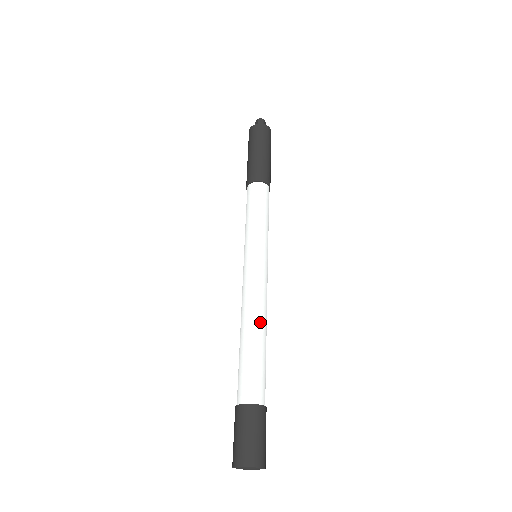
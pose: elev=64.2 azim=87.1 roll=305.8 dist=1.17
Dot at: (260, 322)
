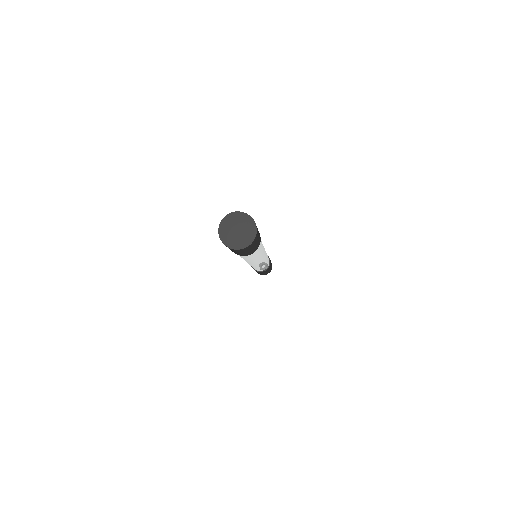
Dot at: occluded
